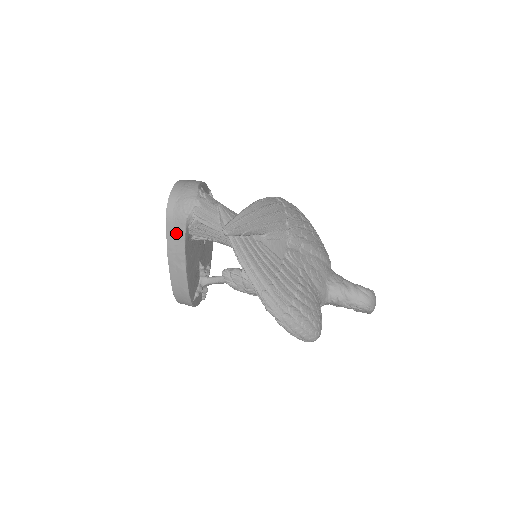
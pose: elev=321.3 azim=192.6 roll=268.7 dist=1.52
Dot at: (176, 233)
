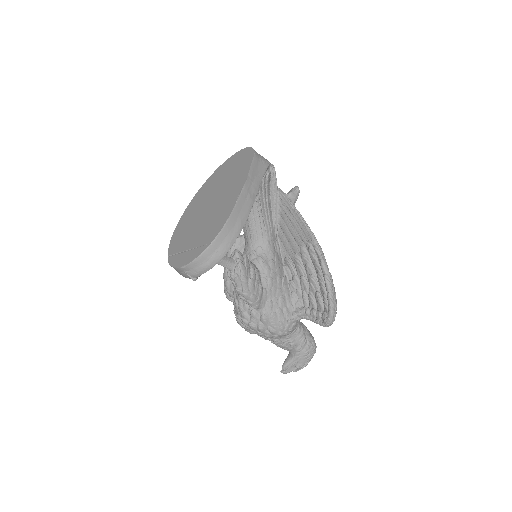
Dot at: (258, 168)
